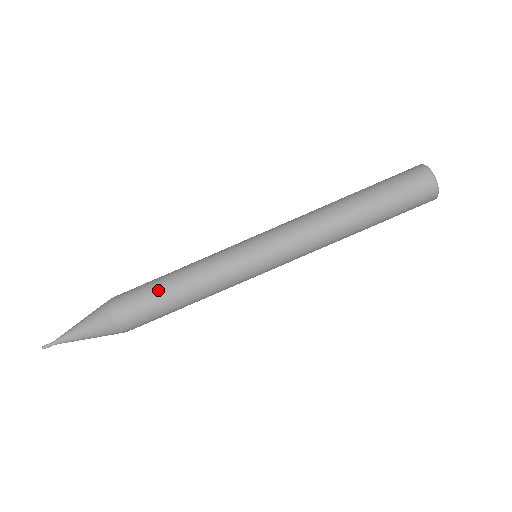
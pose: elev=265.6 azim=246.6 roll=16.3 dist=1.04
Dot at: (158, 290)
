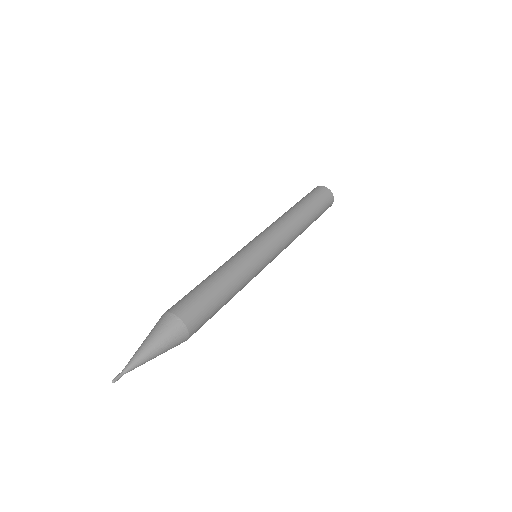
Dot at: occluded
